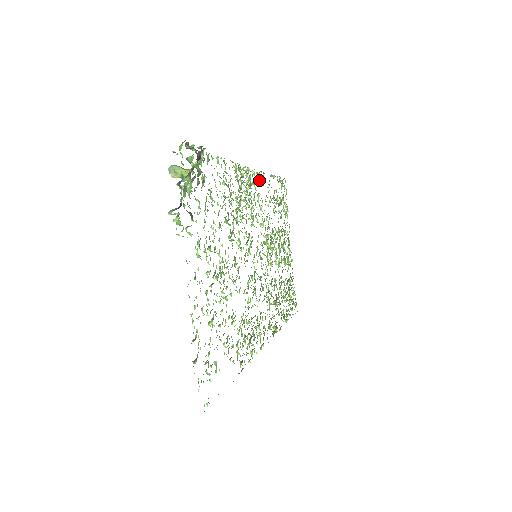
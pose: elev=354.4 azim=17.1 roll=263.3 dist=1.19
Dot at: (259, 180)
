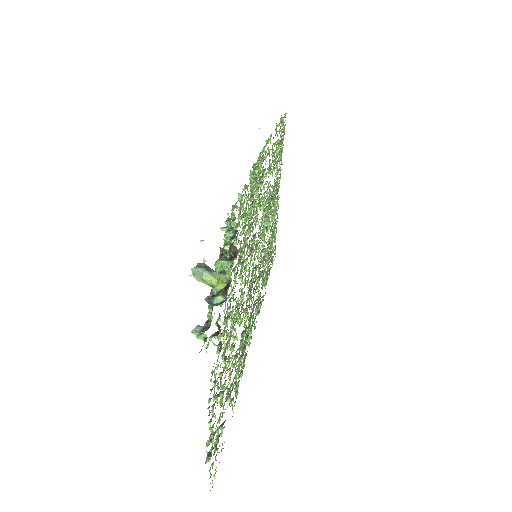
Dot at: (266, 152)
